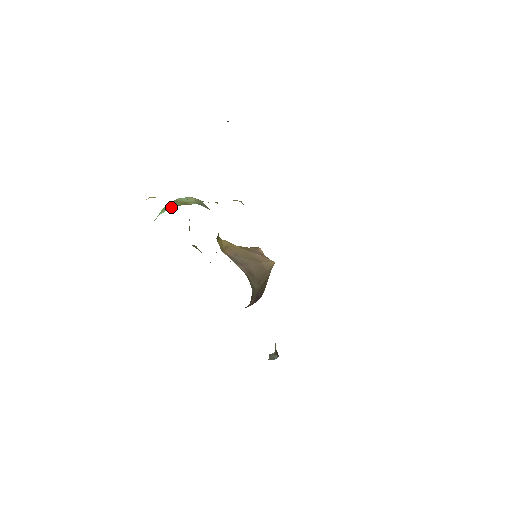
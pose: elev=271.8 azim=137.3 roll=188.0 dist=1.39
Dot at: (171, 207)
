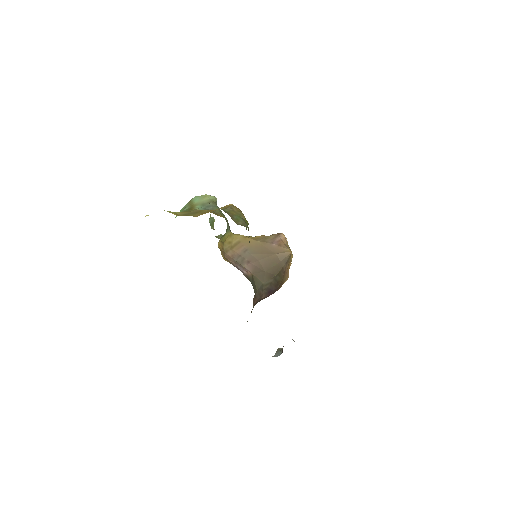
Dot at: occluded
